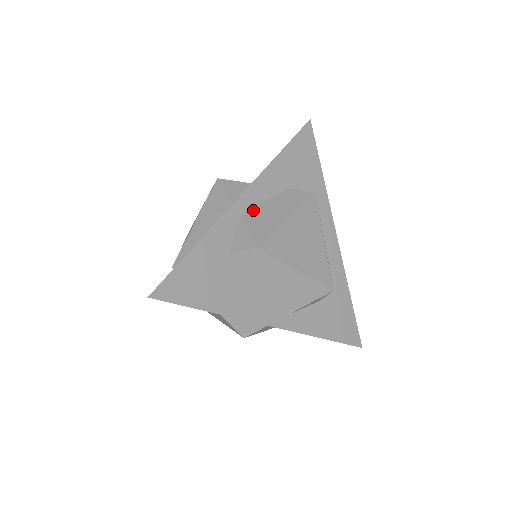
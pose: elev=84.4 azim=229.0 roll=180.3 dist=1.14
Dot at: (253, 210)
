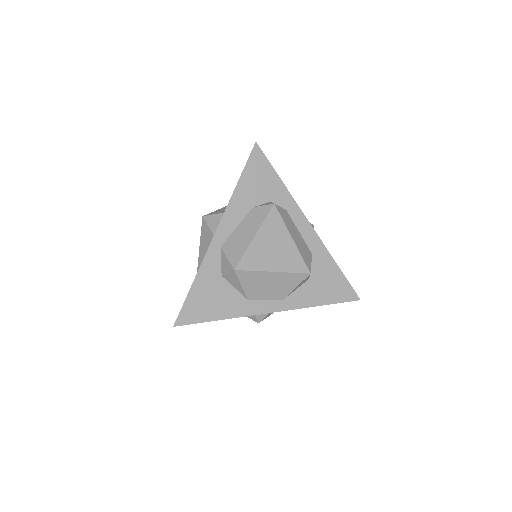
Dot at: (229, 237)
